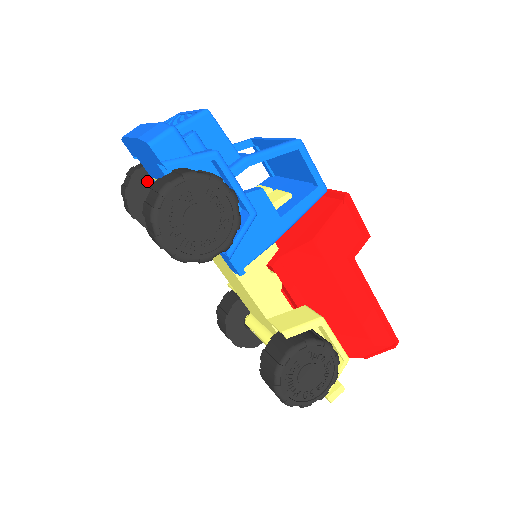
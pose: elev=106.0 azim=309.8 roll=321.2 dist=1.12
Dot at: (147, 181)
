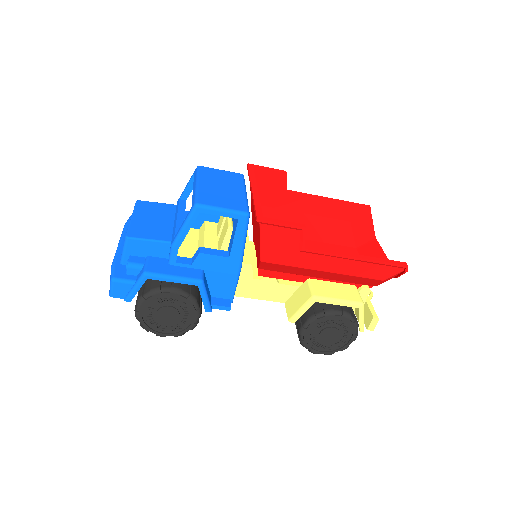
Dot at: occluded
